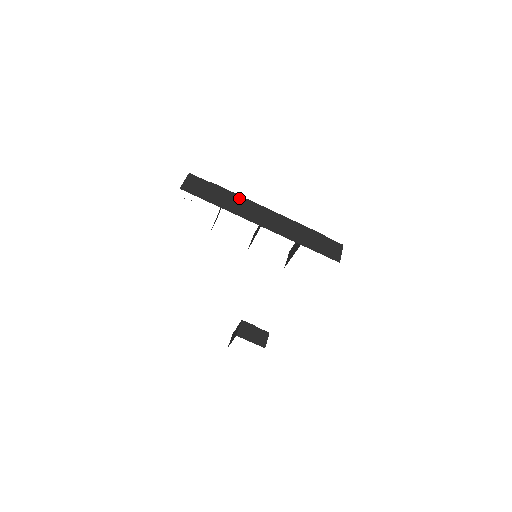
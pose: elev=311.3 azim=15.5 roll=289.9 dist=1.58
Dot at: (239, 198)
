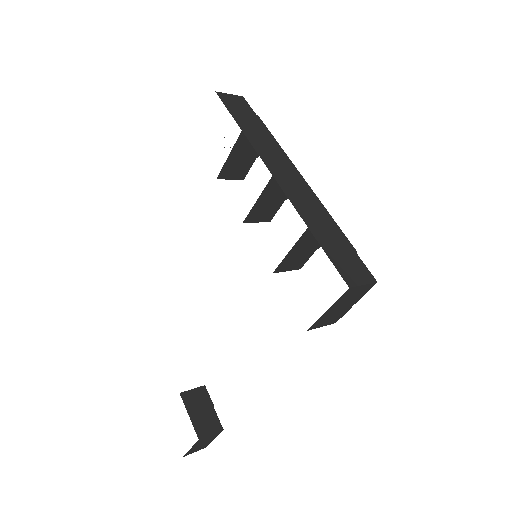
Dot at: (276, 145)
